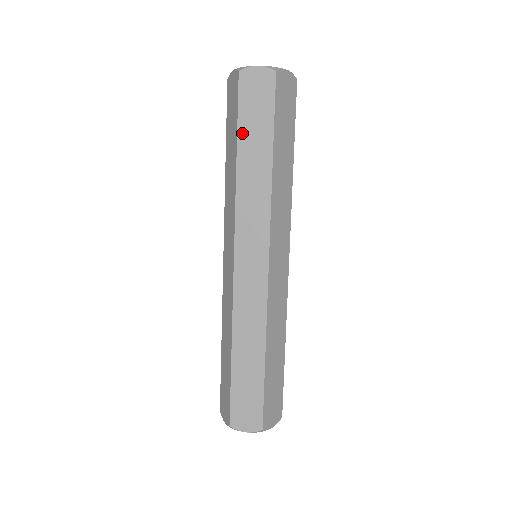
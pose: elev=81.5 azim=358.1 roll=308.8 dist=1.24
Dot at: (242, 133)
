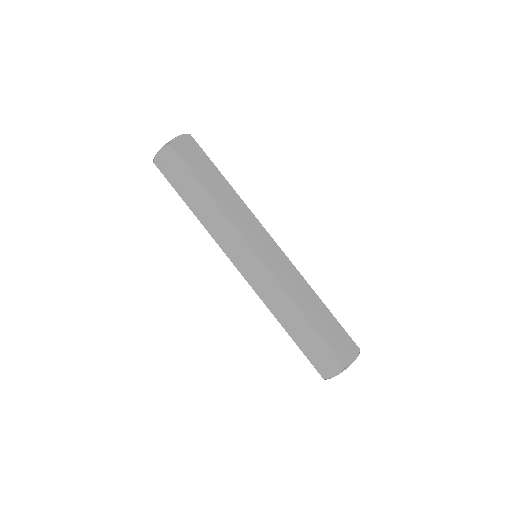
Dot at: (200, 177)
